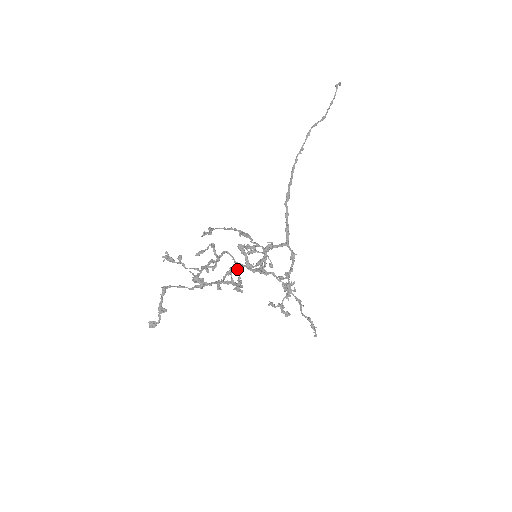
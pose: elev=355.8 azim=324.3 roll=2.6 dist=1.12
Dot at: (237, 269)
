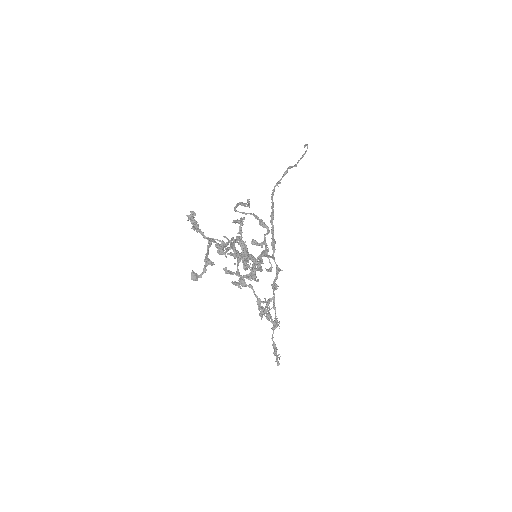
Dot at: (253, 257)
